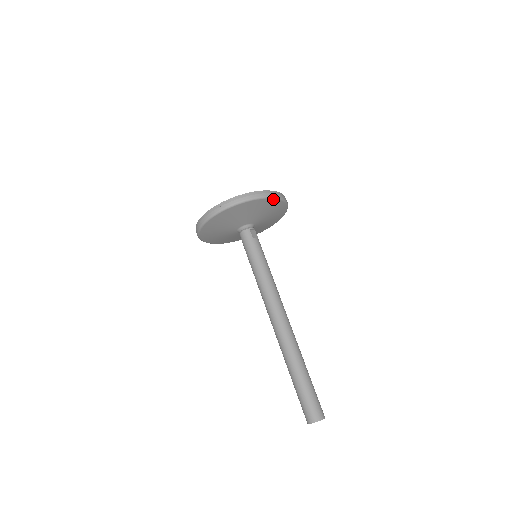
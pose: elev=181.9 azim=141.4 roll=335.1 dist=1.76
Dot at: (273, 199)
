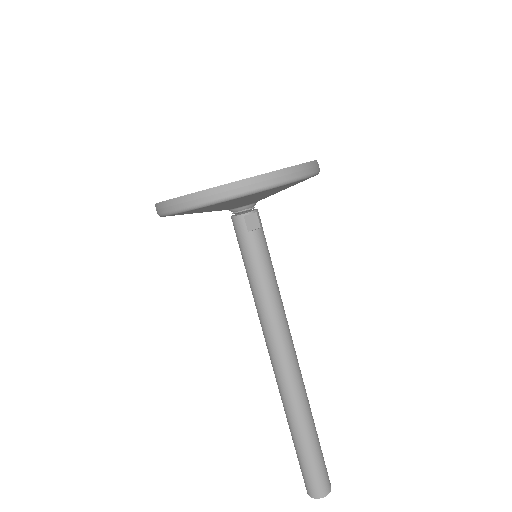
Dot at: (269, 189)
